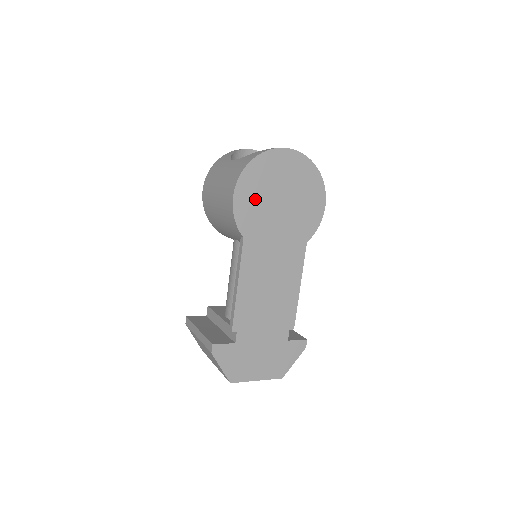
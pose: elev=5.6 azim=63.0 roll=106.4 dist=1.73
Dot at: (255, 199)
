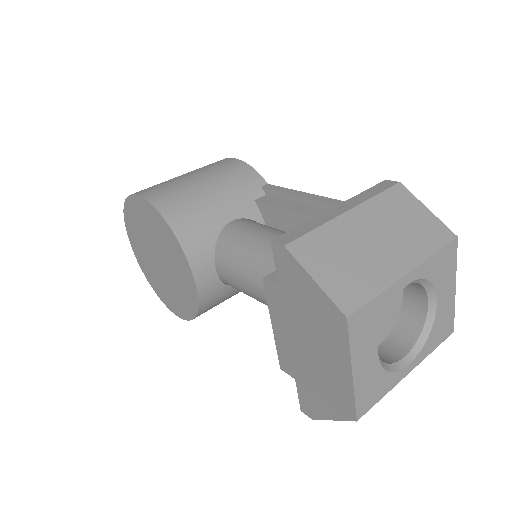
Dot at: occluded
